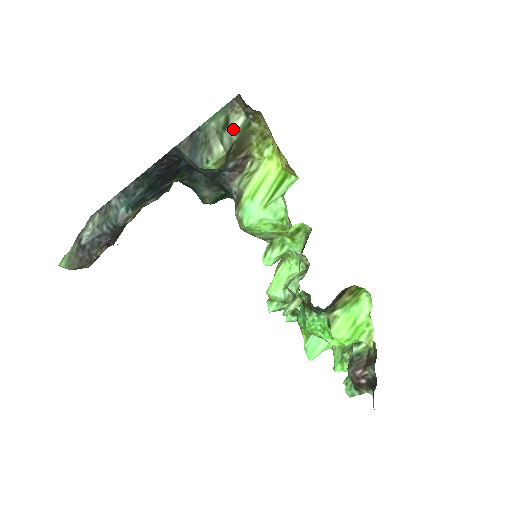
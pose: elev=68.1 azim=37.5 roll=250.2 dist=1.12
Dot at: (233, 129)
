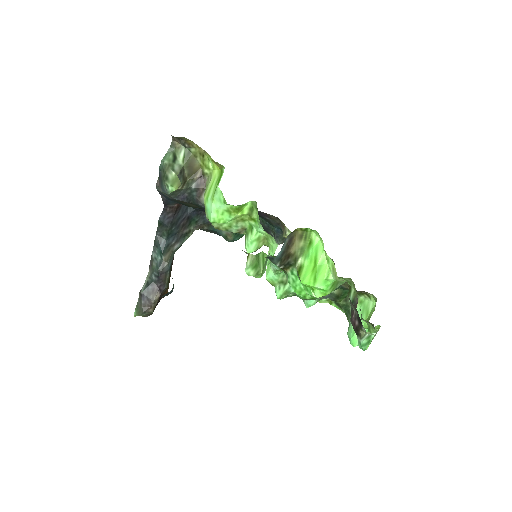
Dot at: (180, 159)
